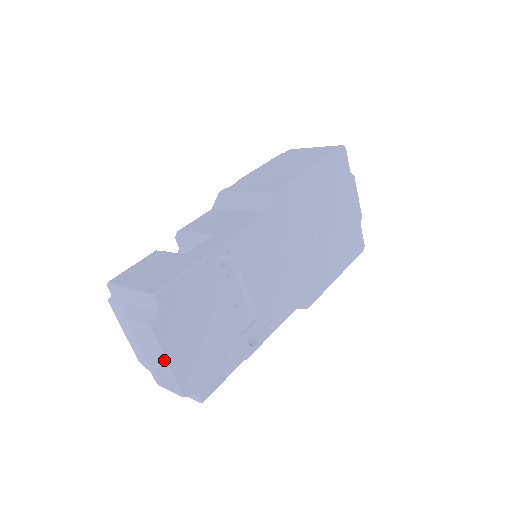
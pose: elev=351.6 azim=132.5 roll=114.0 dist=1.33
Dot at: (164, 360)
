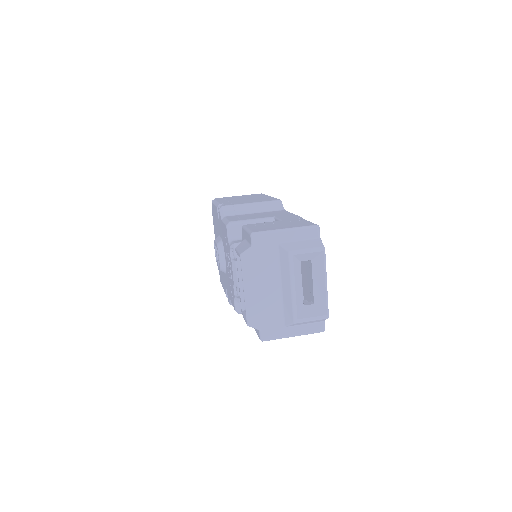
Dot at: (325, 280)
